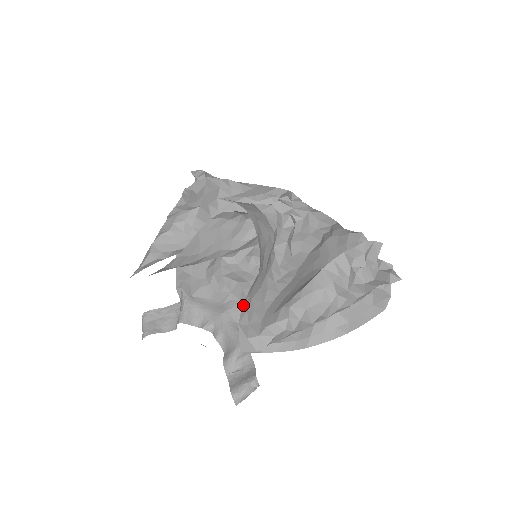
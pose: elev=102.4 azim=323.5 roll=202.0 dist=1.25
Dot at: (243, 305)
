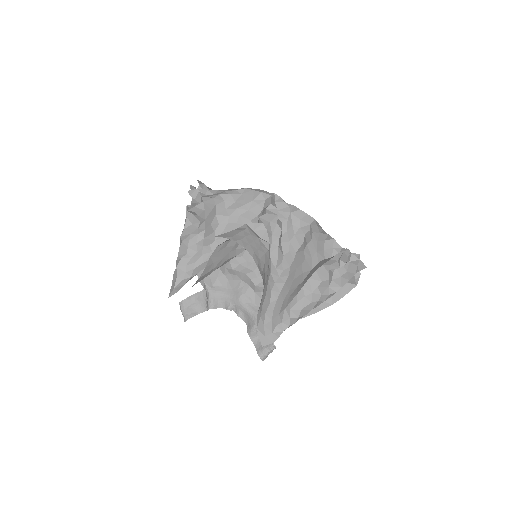
Dot at: (257, 315)
